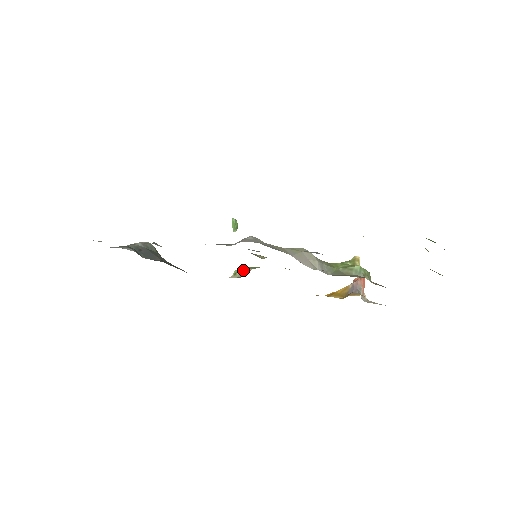
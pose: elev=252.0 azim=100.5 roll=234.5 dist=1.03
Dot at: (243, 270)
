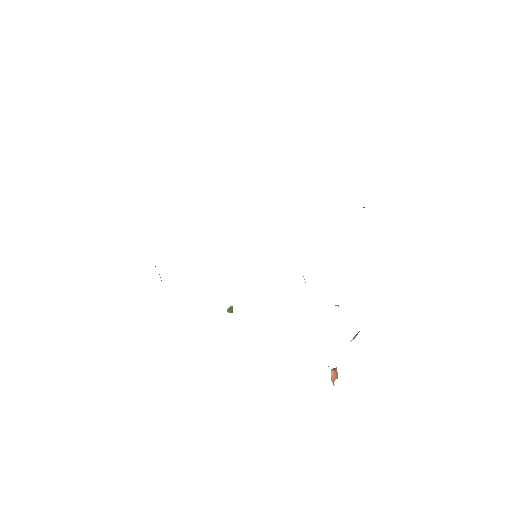
Dot at: occluded
